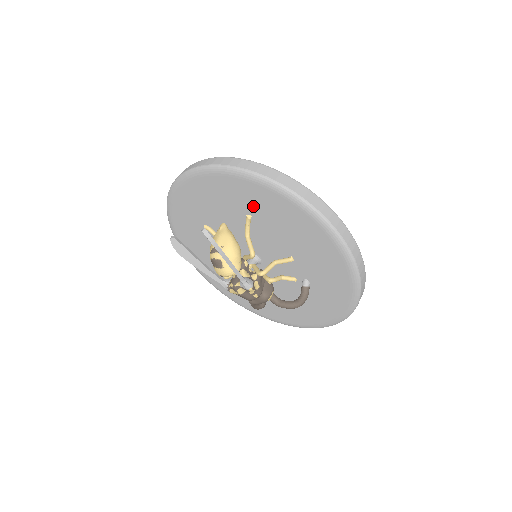
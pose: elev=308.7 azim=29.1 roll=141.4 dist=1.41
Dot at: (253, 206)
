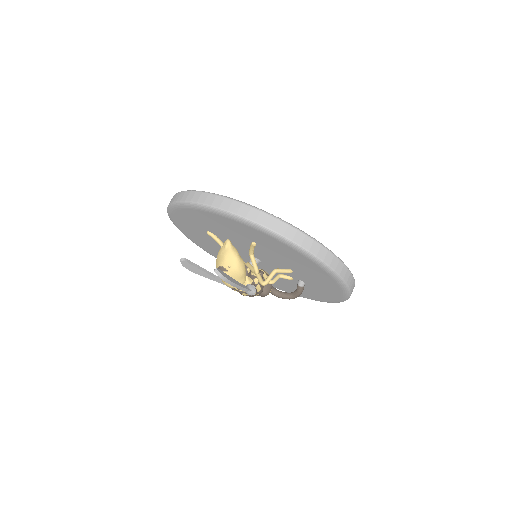
Dot at: (259, 240)
